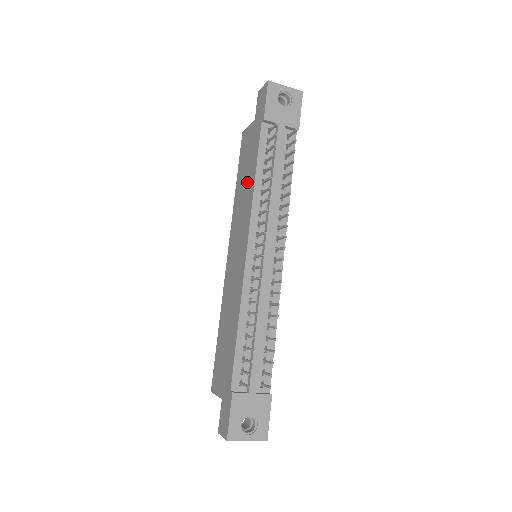
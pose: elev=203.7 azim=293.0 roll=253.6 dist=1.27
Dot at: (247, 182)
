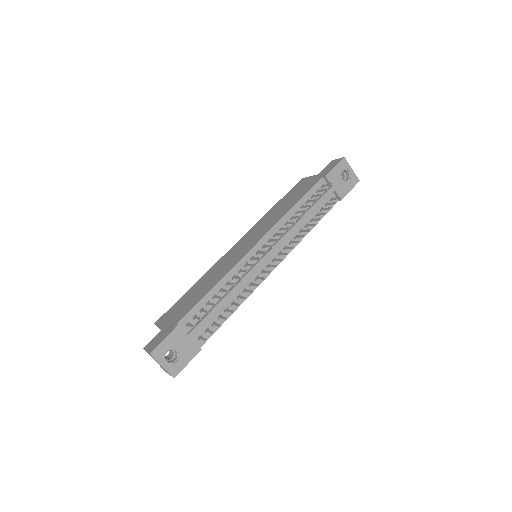
Dot at: (285, 206)
